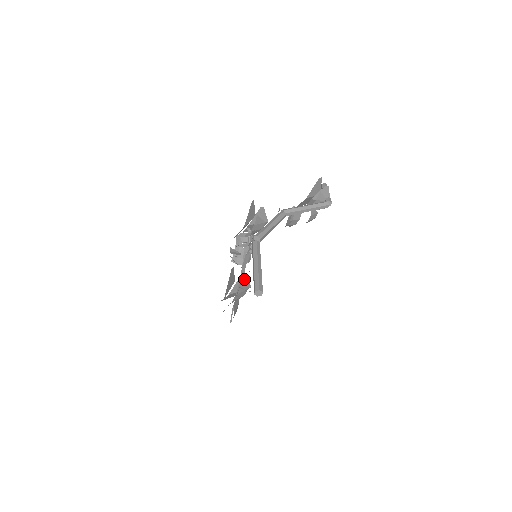
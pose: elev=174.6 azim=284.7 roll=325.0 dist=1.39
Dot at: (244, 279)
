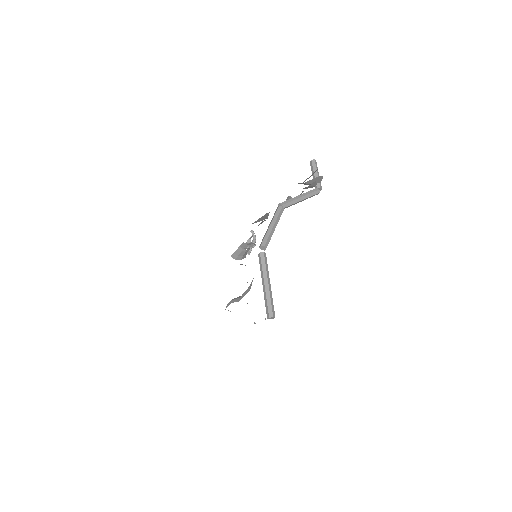
Dot at: occluded
